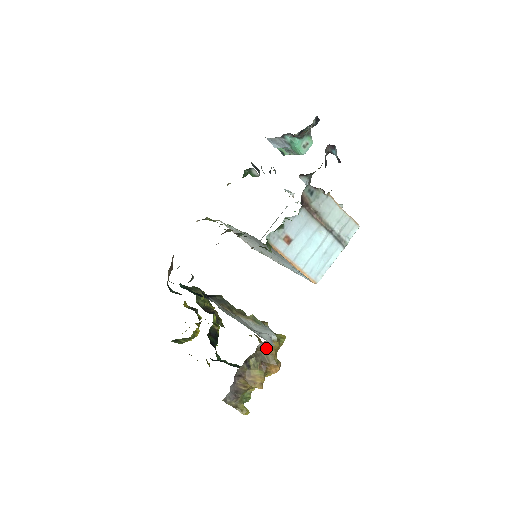
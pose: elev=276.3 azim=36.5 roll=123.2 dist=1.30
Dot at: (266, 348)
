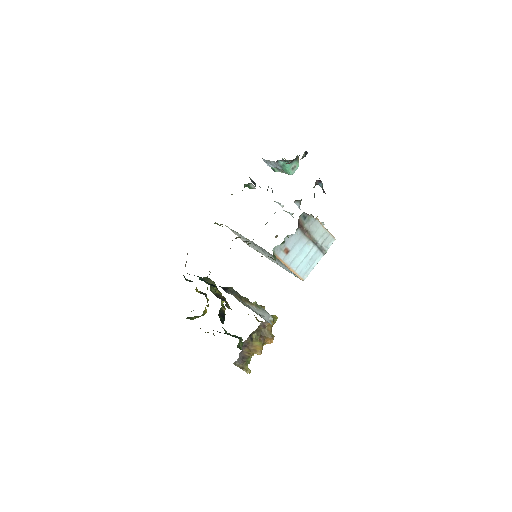
Dot at: (265, 326)
